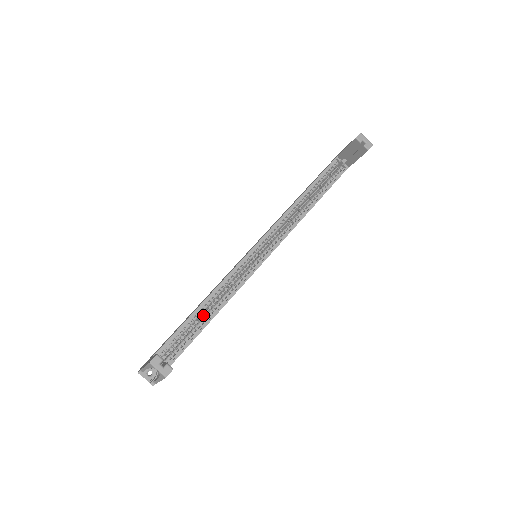
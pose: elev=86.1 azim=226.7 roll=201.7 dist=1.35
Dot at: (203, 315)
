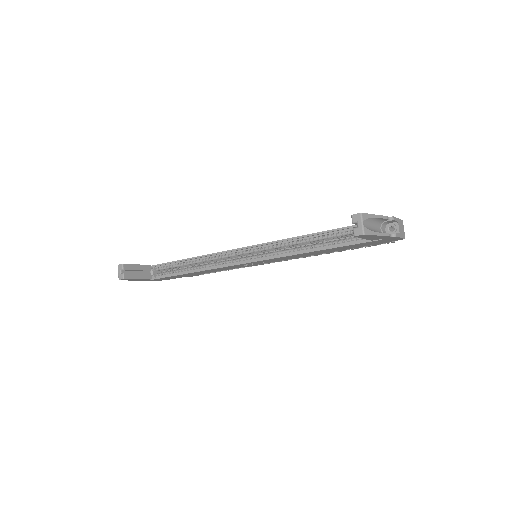
Dot at: occluded
